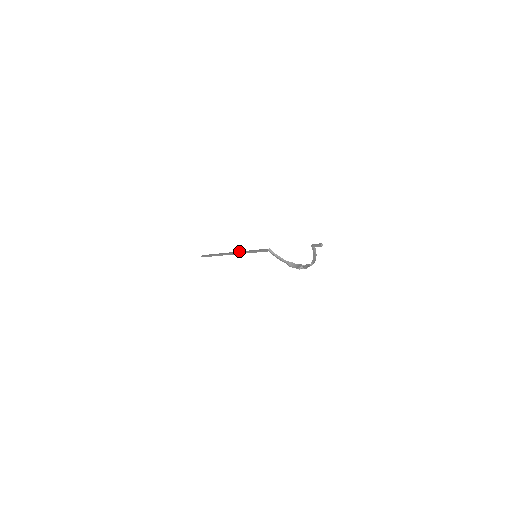
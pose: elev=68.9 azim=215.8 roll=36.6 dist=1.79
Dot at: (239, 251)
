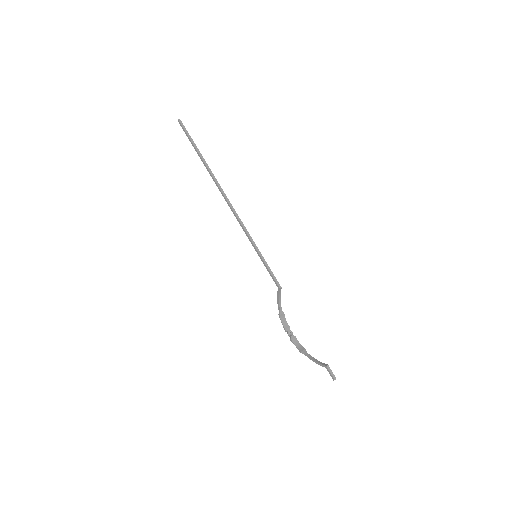
Dot at: occluded
